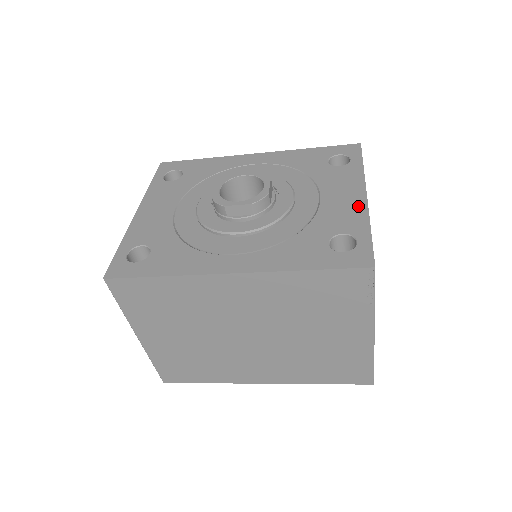
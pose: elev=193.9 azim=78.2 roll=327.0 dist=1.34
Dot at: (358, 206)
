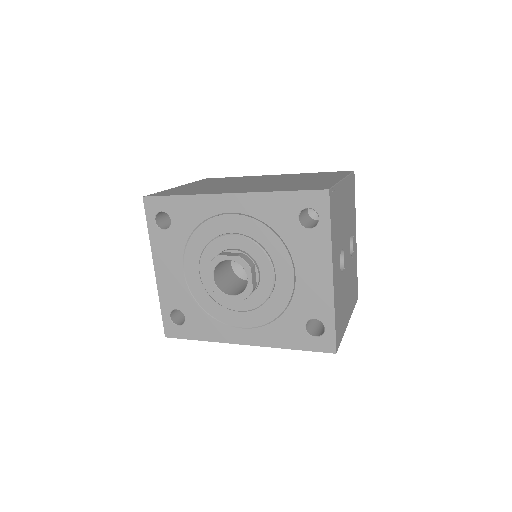
Dot at: (326, 290)
